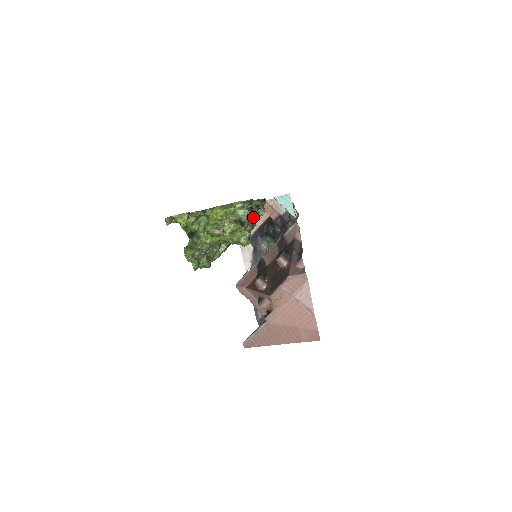
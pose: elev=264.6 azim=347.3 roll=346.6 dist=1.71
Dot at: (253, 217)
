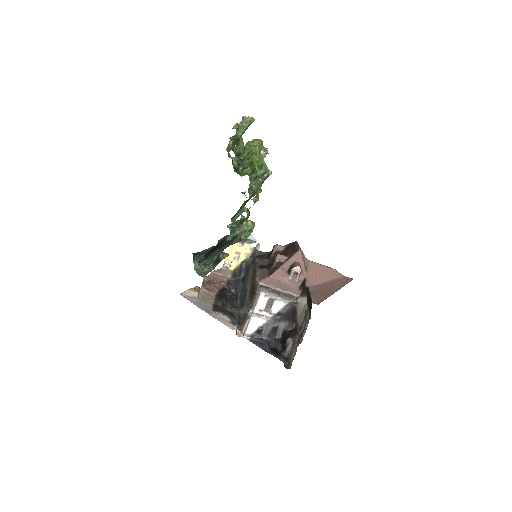
Dot at: occluded
